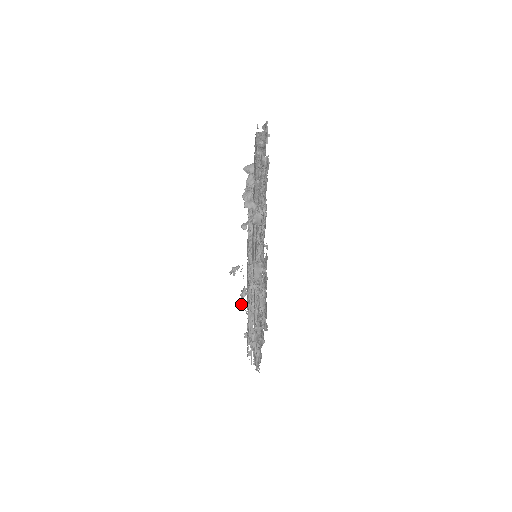
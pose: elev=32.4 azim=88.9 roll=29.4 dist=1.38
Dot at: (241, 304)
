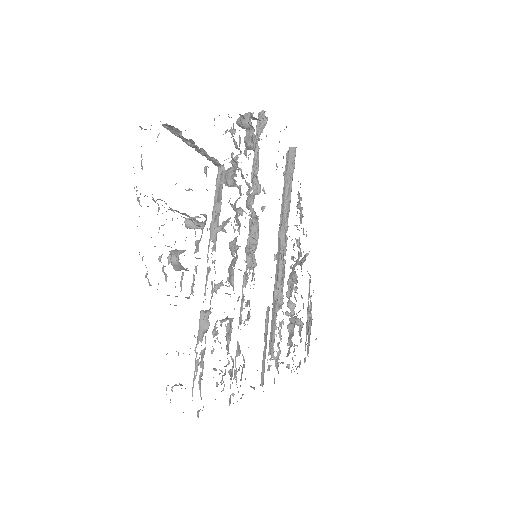
Dot at: (218, 341)
